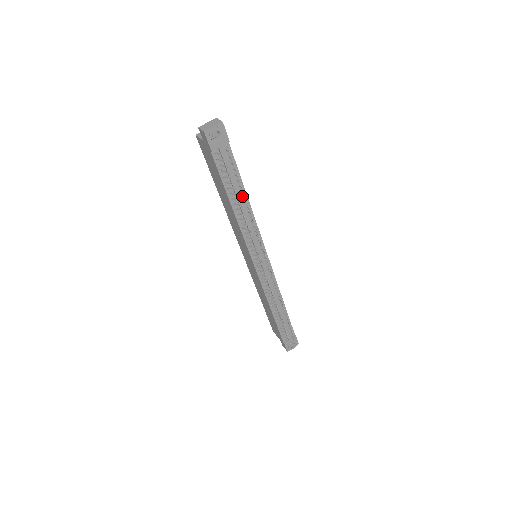
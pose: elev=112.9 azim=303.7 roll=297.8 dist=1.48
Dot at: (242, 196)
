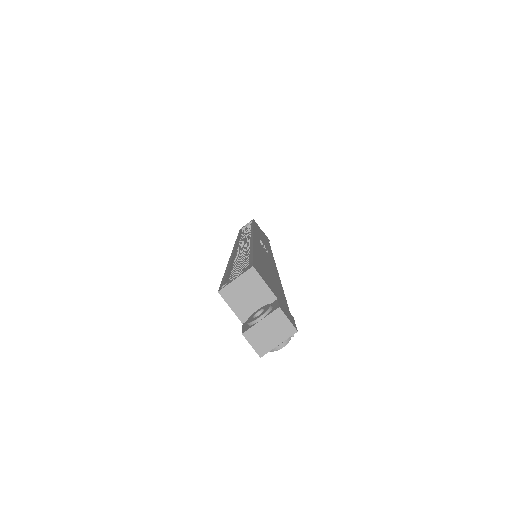
Dot at: occluded
